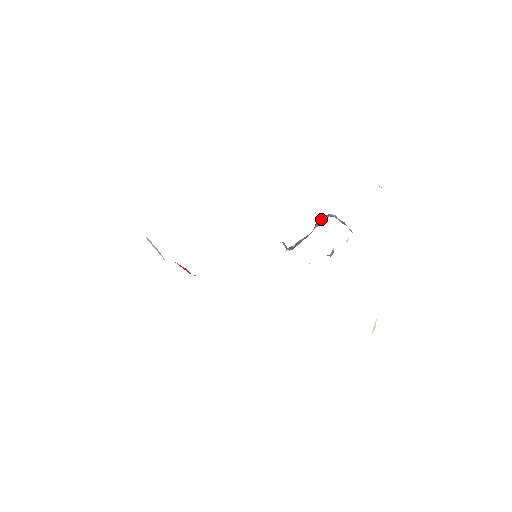
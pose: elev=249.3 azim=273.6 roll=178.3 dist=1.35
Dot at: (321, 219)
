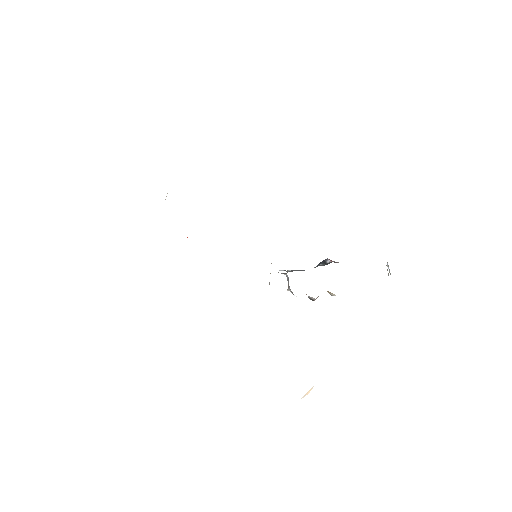
Dot at: (329, 261)
